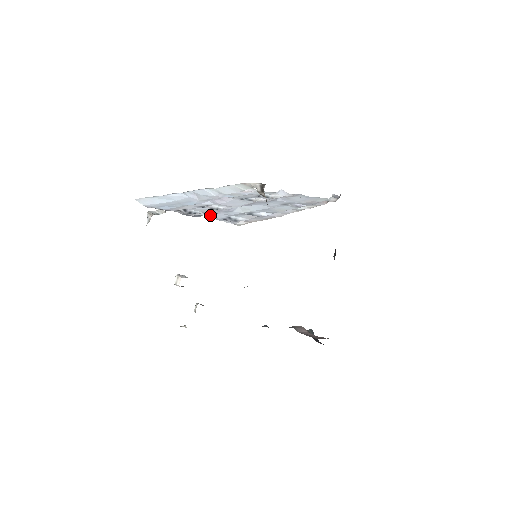
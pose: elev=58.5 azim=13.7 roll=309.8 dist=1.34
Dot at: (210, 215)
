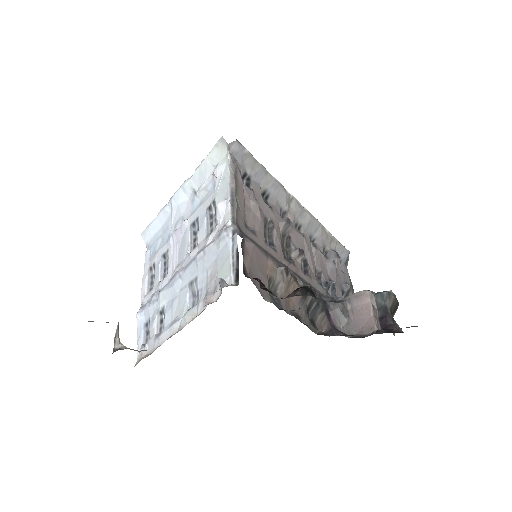
Dot at: (144, 311)
